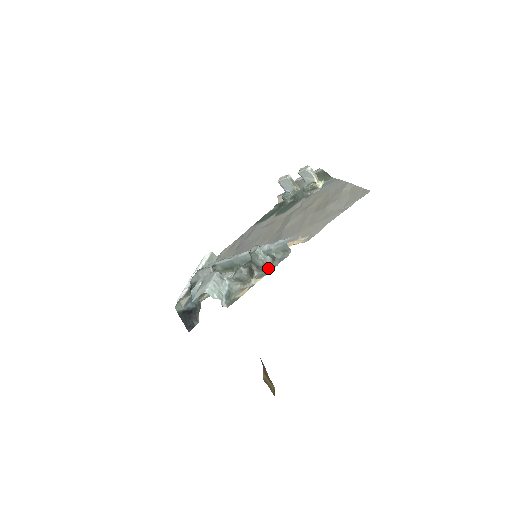
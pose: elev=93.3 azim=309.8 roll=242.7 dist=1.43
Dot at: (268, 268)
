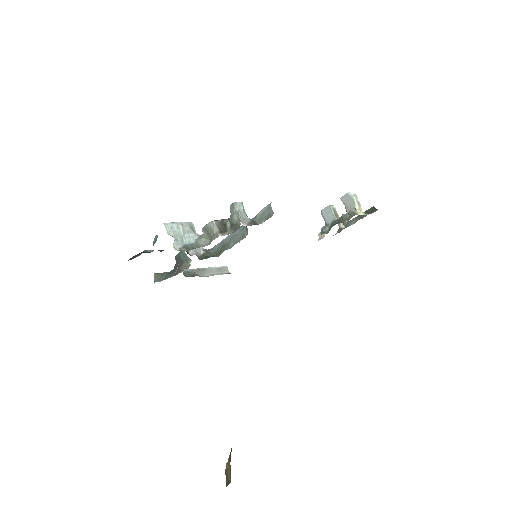
Dot at: (240, 224)
